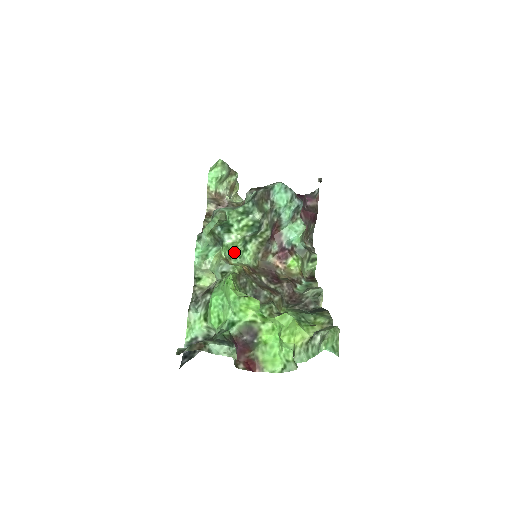
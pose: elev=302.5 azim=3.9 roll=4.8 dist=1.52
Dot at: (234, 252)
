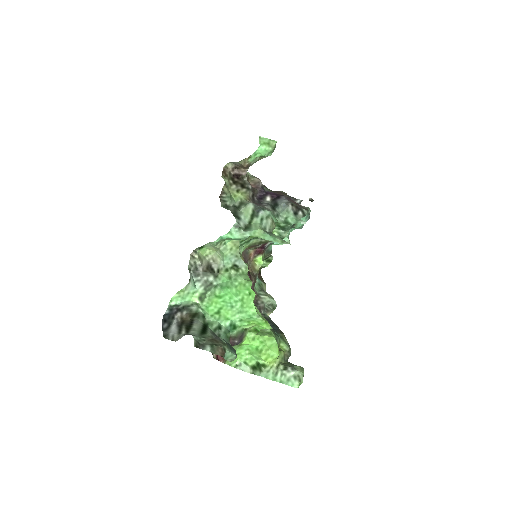
Dot at: (241, 240)
